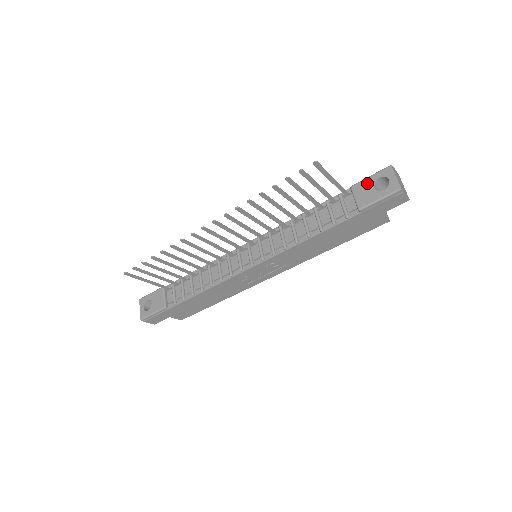
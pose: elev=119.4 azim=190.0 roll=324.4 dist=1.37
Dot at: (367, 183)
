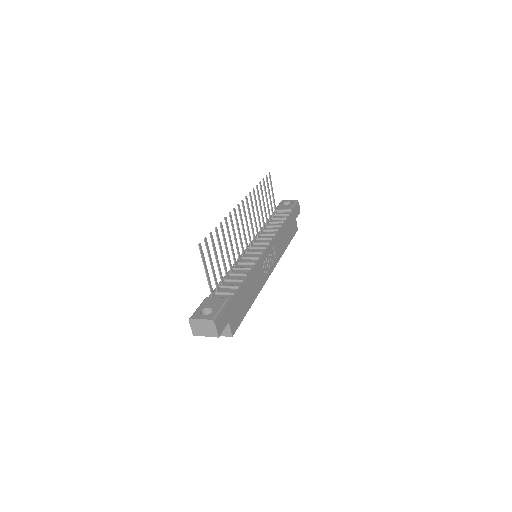
Dot at: (280, 206)
